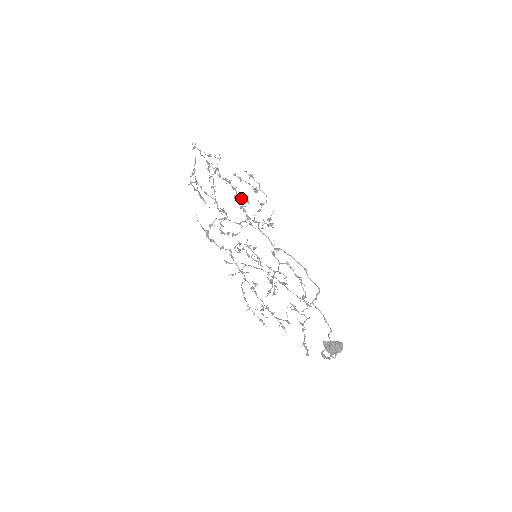
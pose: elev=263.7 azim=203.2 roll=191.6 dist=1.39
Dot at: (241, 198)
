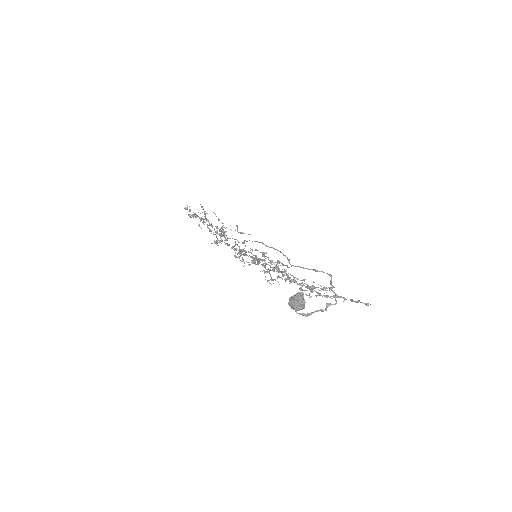
Dot at: (209, 225)
